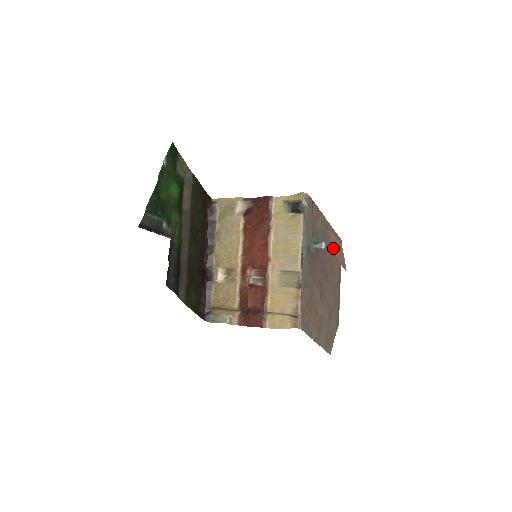
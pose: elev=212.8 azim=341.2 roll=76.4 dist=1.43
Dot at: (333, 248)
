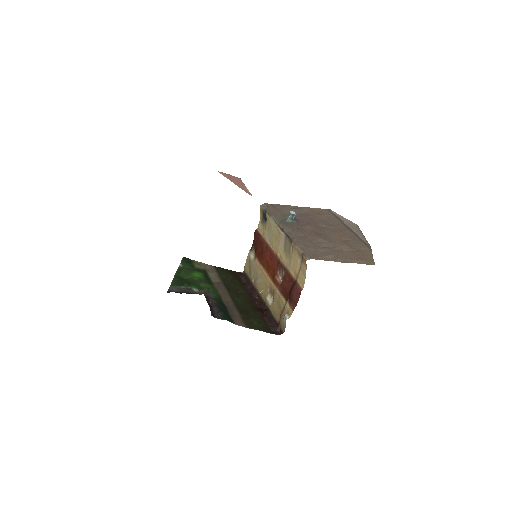
Dot at: occluded
